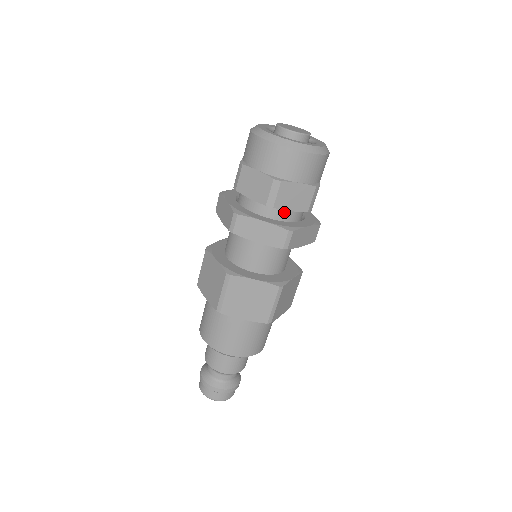
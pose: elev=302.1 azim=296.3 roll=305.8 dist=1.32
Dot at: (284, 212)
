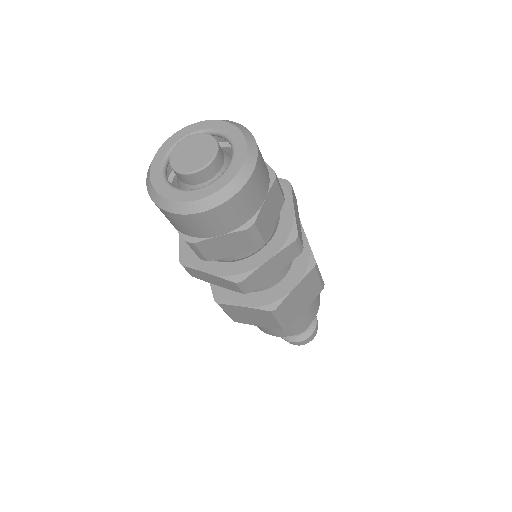
Dot at: occluded
